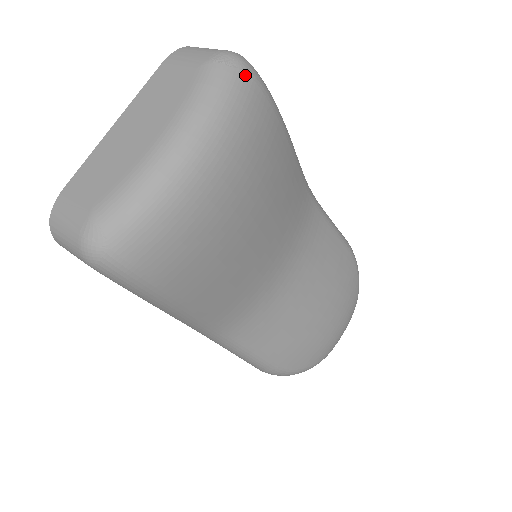
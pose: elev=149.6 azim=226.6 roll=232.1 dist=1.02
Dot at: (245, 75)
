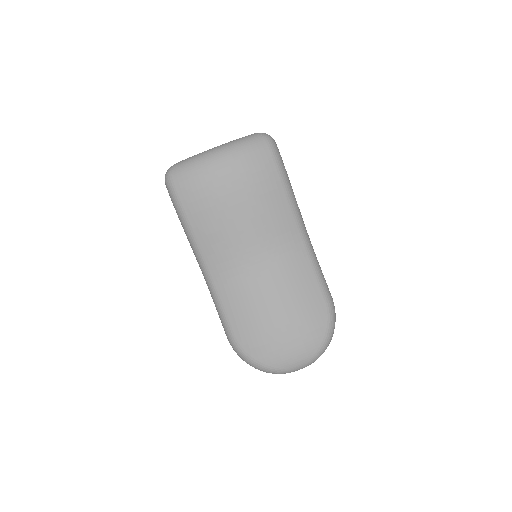
Dot at: (263, 140)
